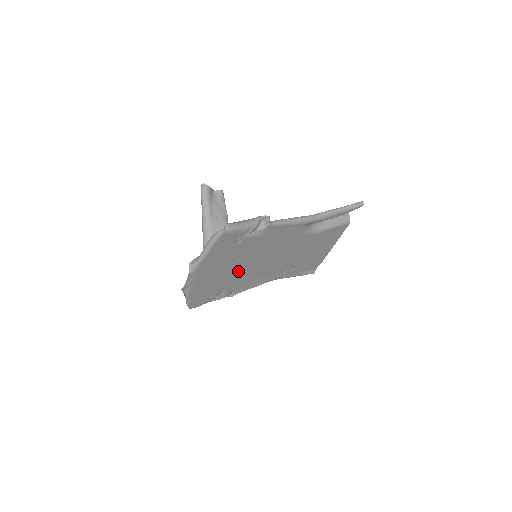
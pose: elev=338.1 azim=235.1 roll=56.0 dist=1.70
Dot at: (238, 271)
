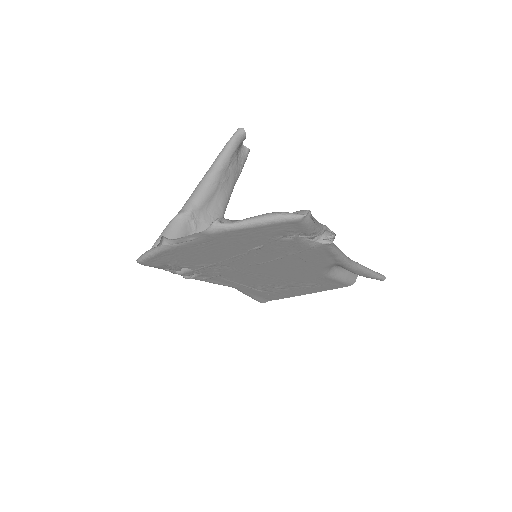
Dot at: (234, 261)
